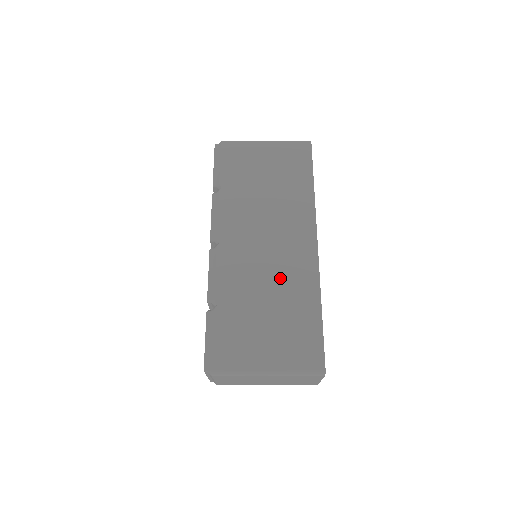
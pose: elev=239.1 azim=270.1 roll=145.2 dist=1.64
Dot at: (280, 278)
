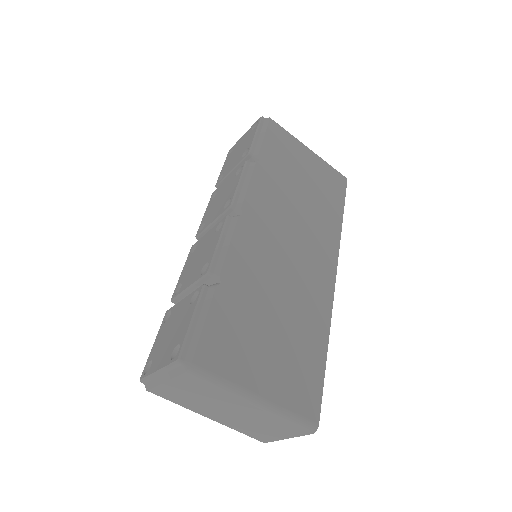
Dot at: (295, 292)
